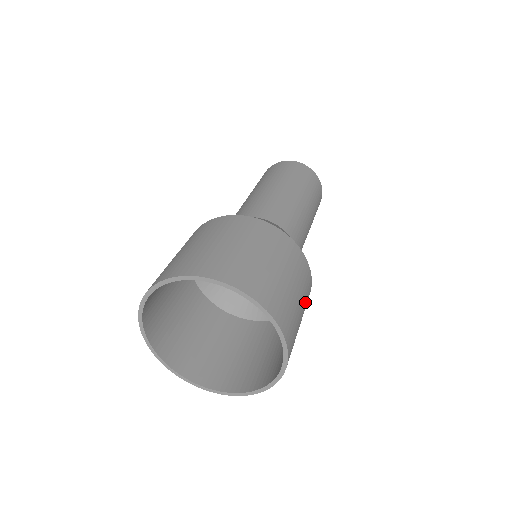
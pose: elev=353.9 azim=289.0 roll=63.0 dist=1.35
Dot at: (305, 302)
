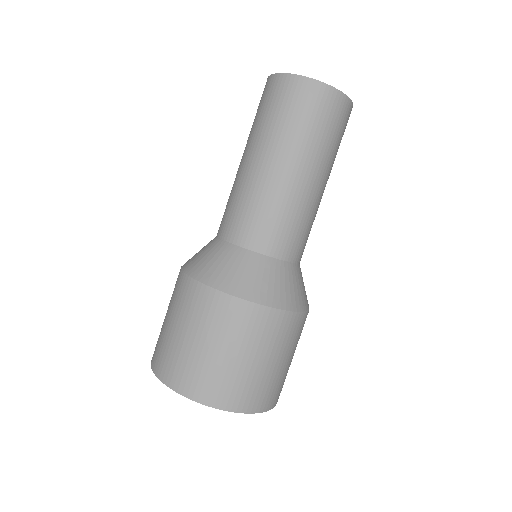
Dot at: occluded
